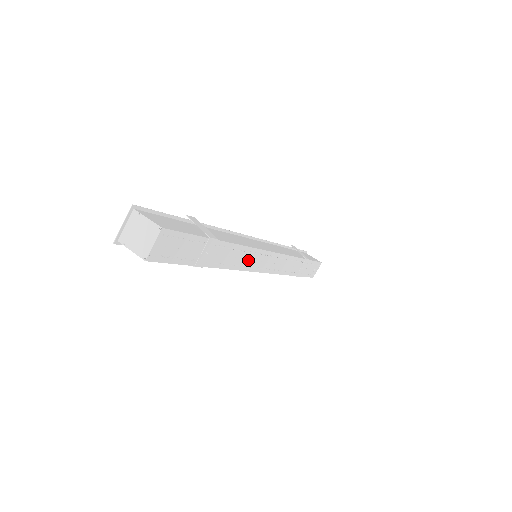
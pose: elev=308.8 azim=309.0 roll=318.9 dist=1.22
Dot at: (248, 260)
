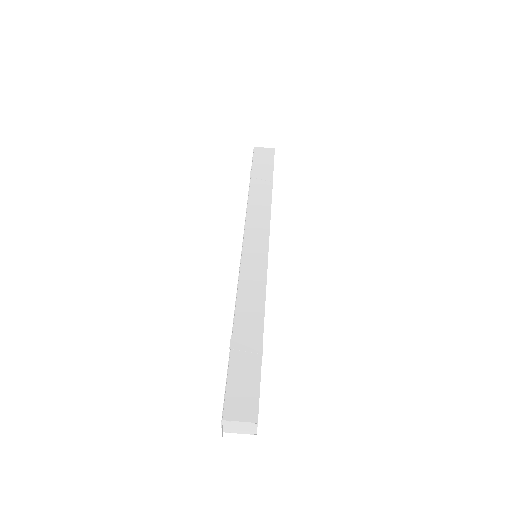
Dot at: occluded
